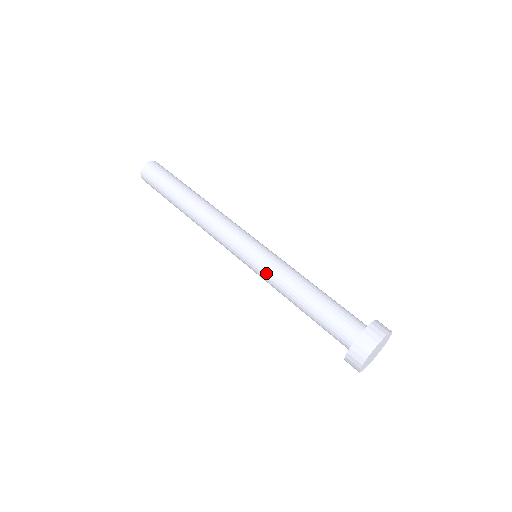
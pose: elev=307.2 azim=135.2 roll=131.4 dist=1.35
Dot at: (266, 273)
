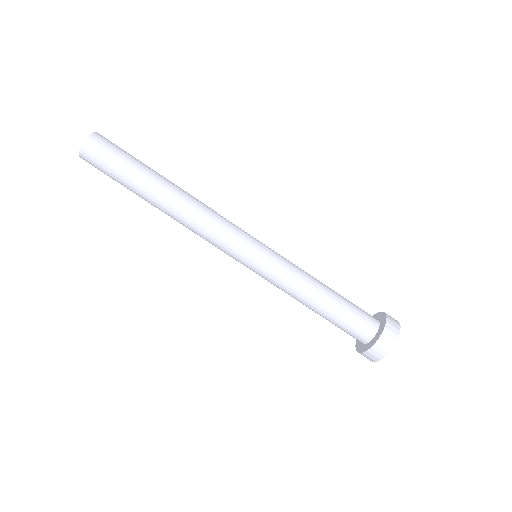
Dot at: (271, 283)
